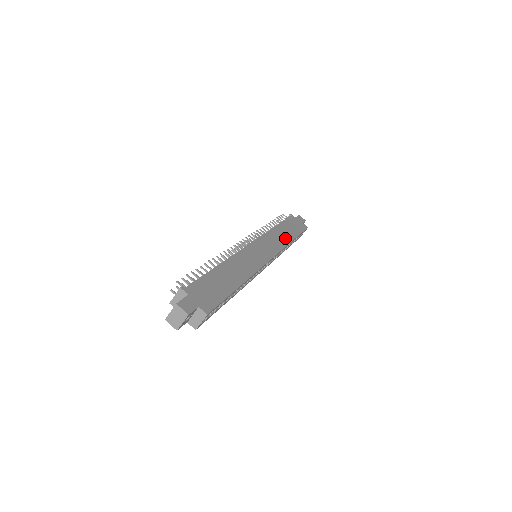
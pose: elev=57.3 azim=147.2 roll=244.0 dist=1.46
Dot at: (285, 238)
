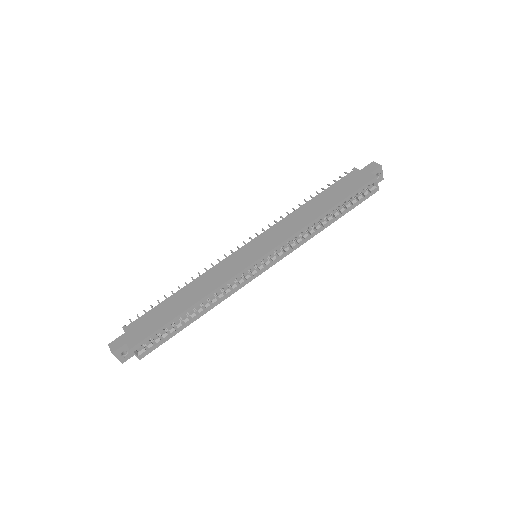
Dot at: (310, 215)
